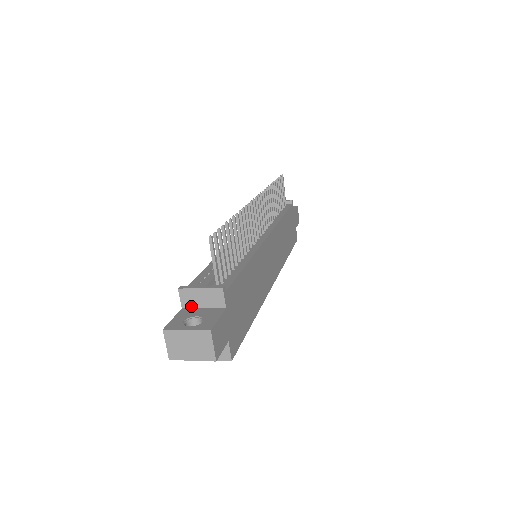
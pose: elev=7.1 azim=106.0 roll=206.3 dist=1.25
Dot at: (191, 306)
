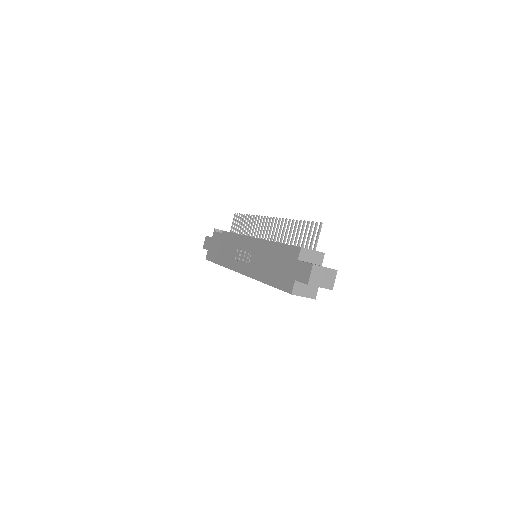
Dot at: (304, 260)
